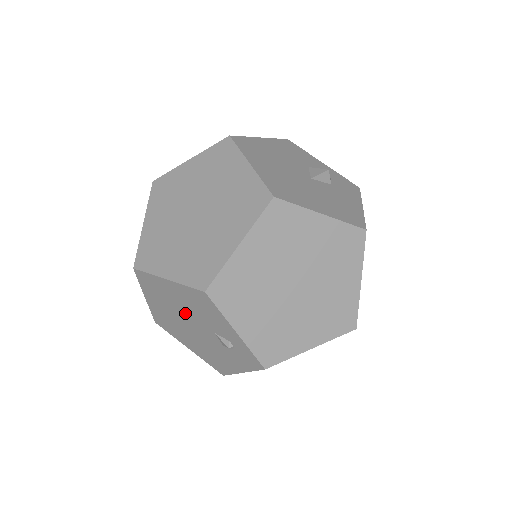
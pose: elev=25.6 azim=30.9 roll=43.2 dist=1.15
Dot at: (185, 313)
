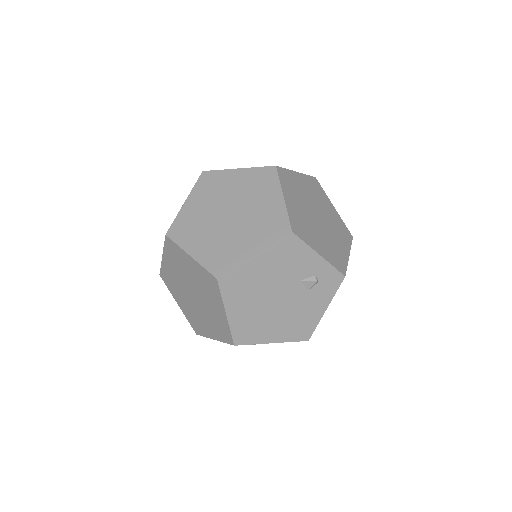
Dot at: (271, 286)
